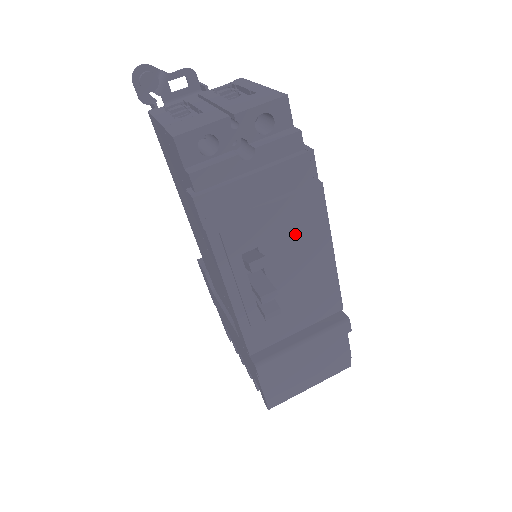
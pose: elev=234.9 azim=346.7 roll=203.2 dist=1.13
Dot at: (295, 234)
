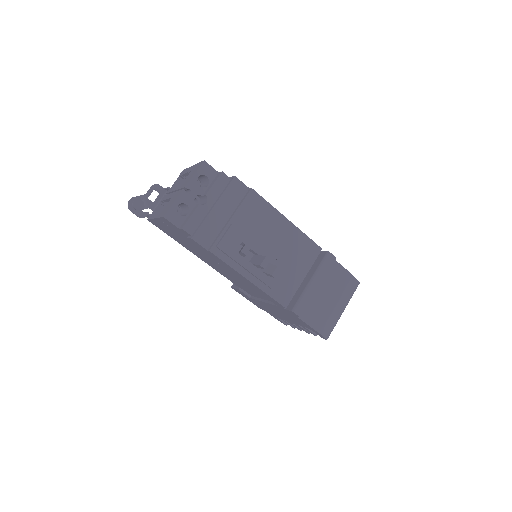
Dot at: (258, 223)
